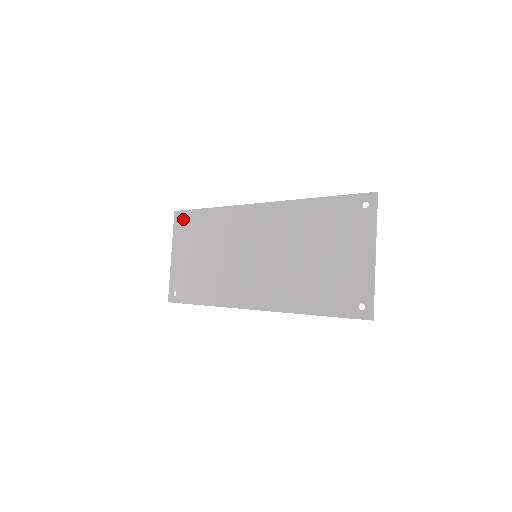
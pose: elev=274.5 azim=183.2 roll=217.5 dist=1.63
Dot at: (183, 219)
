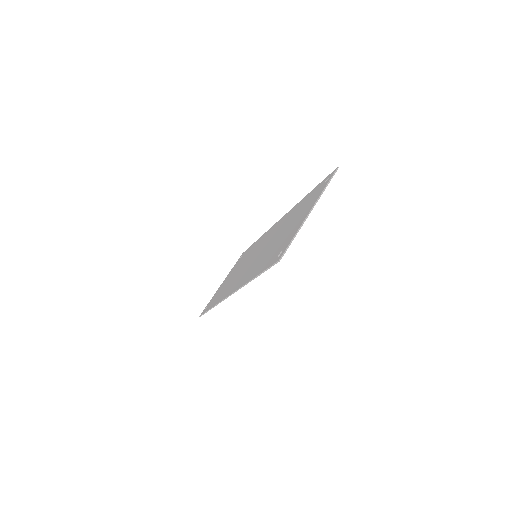
Dot at: (242, 255)
